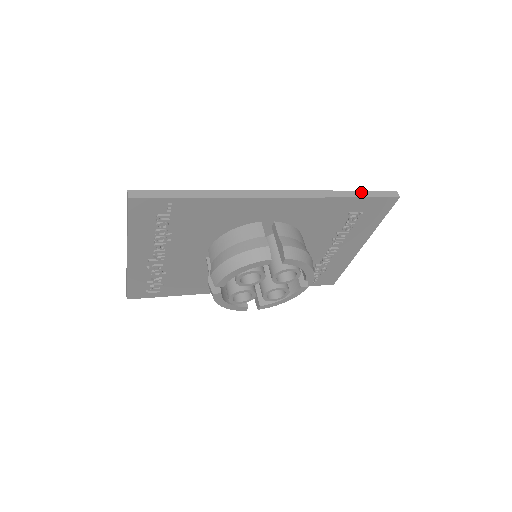
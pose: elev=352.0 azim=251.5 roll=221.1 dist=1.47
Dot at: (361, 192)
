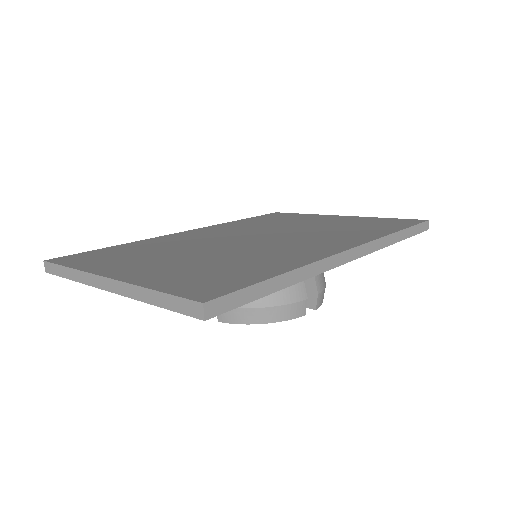
Dot at: (408, 230)
